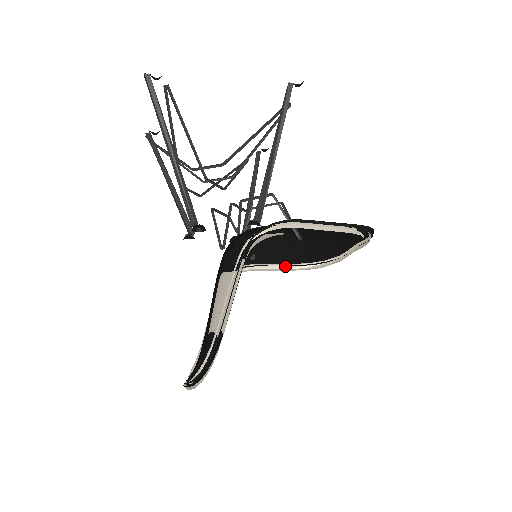
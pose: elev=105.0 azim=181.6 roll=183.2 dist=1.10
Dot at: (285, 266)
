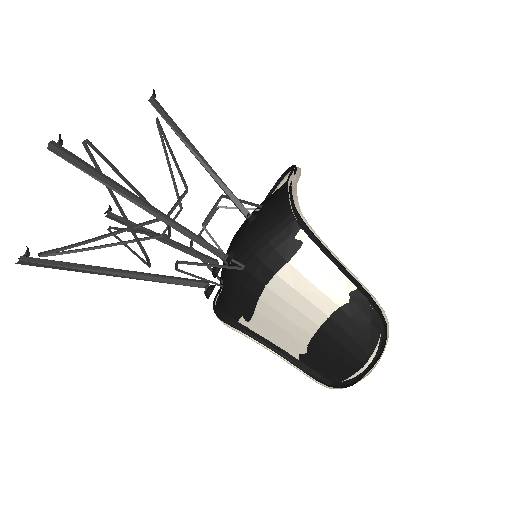
Dot at: occluded
